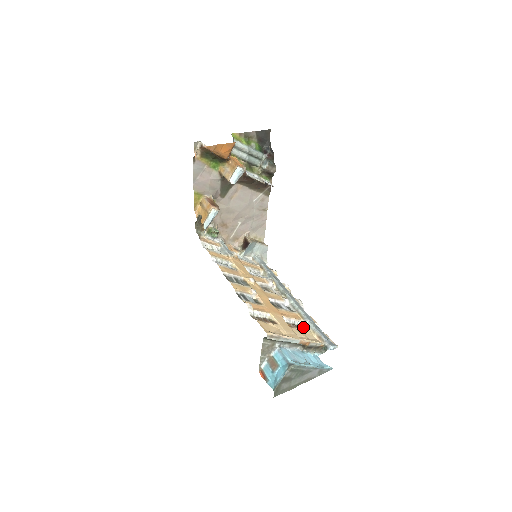
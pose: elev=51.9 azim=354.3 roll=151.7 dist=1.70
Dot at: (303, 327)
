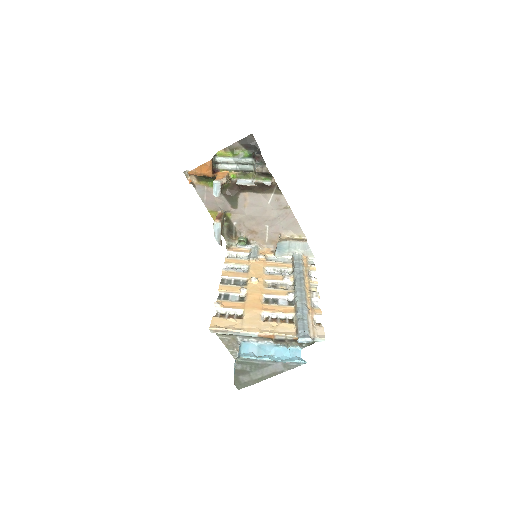
Dot at: (288, 320)
